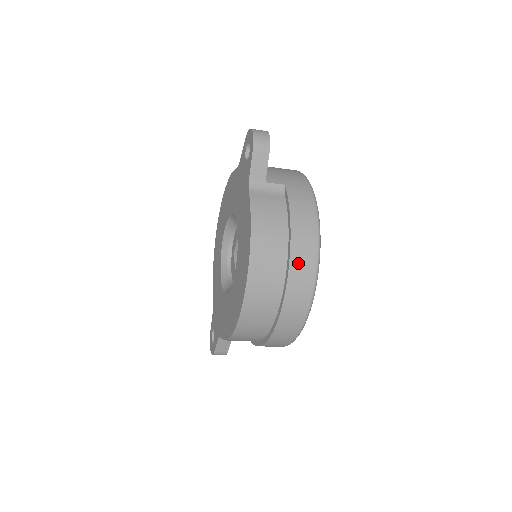
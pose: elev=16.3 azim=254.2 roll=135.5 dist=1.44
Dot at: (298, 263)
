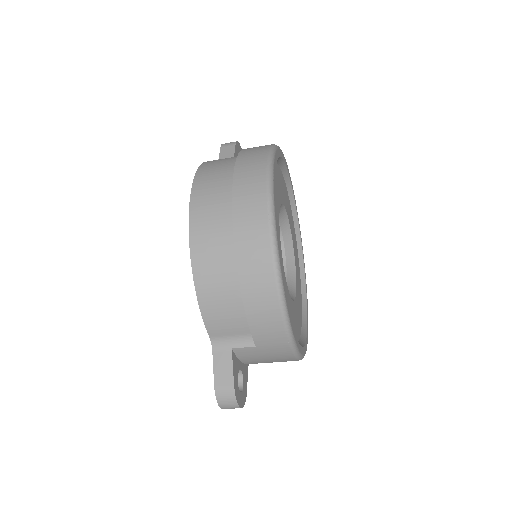
Dot at: (246, 159)
